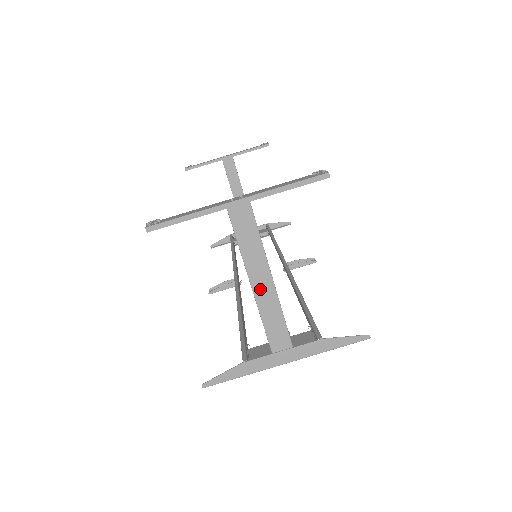
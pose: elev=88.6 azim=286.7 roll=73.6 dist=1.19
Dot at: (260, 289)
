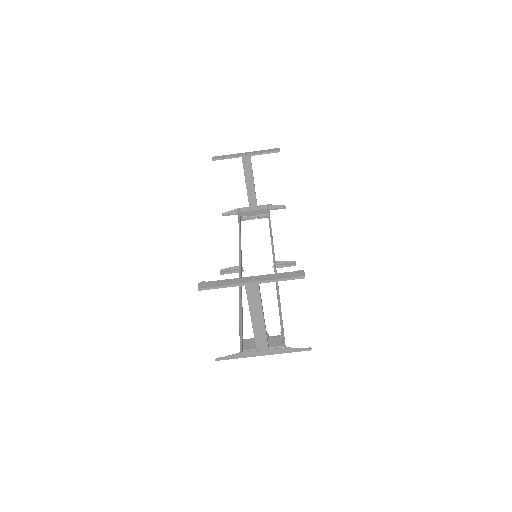
Dot at: (256, 322)
